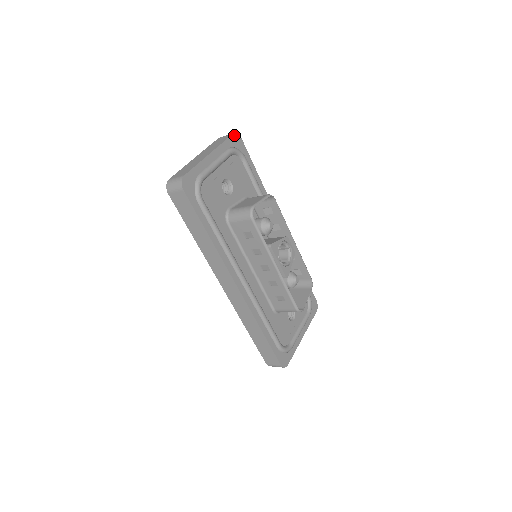
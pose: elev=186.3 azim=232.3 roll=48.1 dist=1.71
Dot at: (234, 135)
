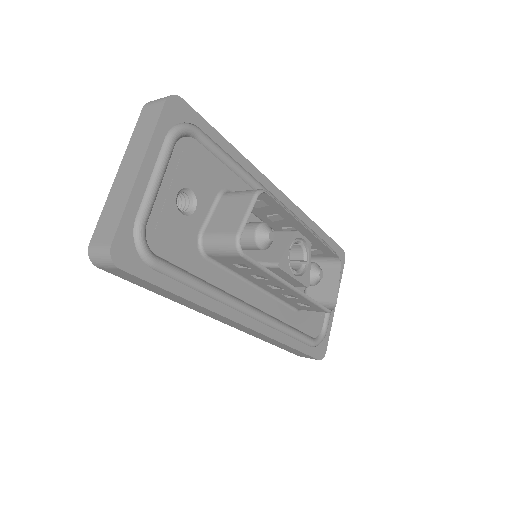
Dot at: (168, 102)
